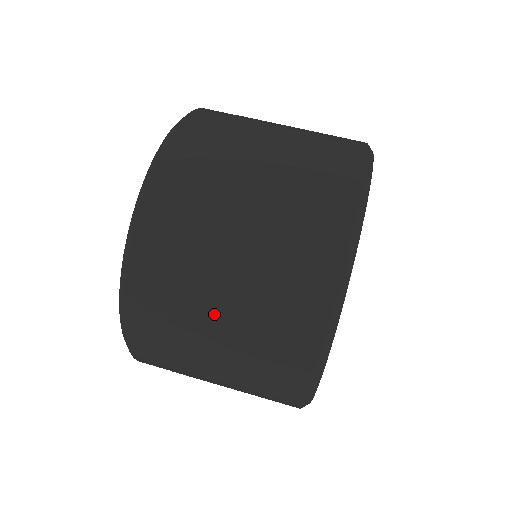
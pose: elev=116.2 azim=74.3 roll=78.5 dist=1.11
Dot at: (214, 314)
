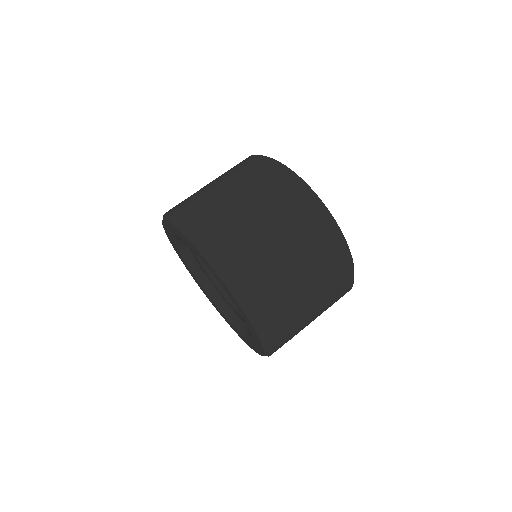
Dot at: (240, 205)
